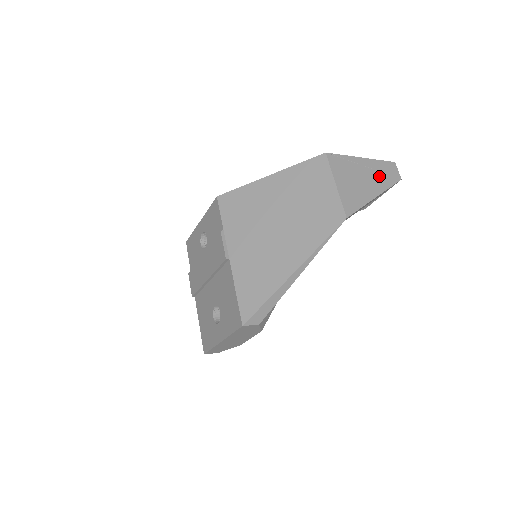
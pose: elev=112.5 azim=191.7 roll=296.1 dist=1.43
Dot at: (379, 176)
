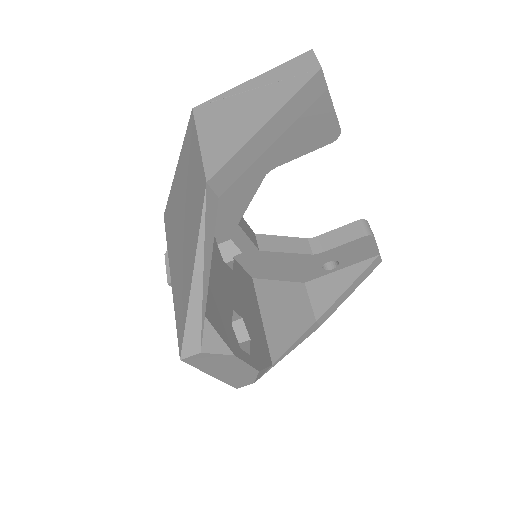
Dot at: (277, 89)
